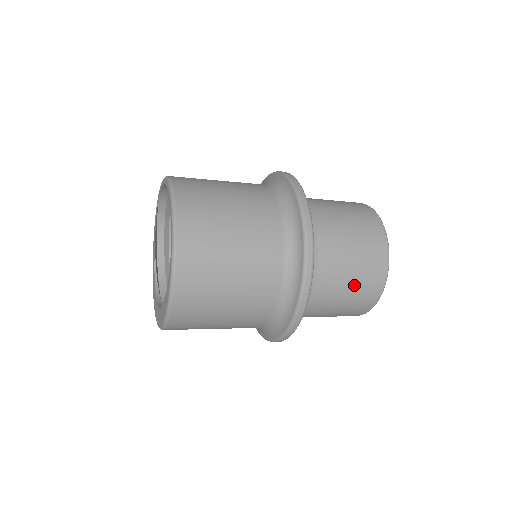
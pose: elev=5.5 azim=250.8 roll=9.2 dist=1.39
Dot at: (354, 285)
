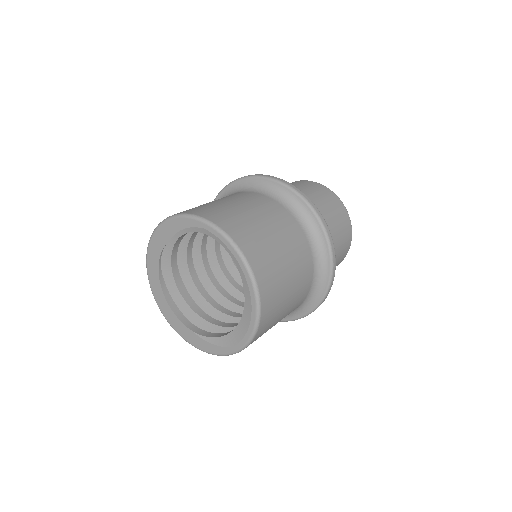
Dot at: occluded
